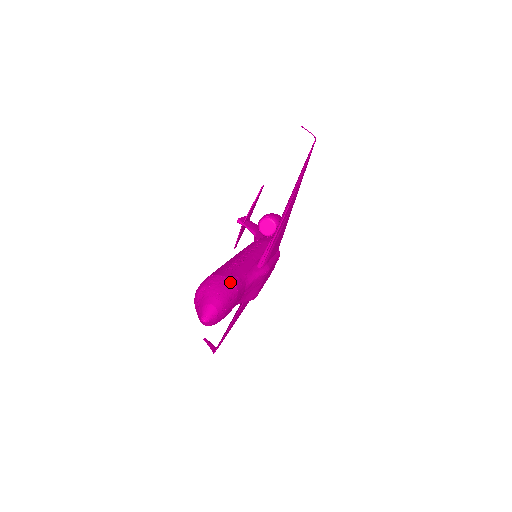
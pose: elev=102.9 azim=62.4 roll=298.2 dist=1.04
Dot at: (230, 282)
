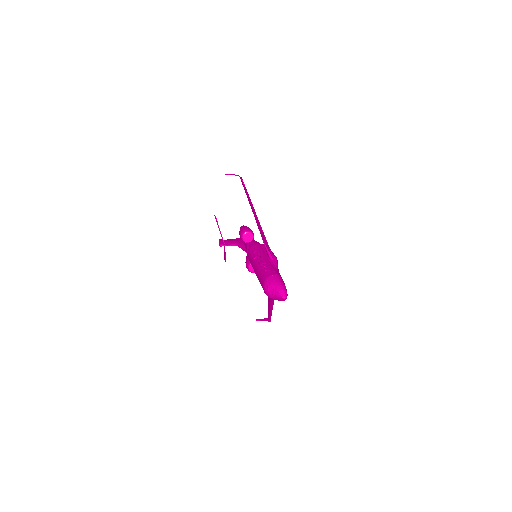
Dot at: (276, 276)
